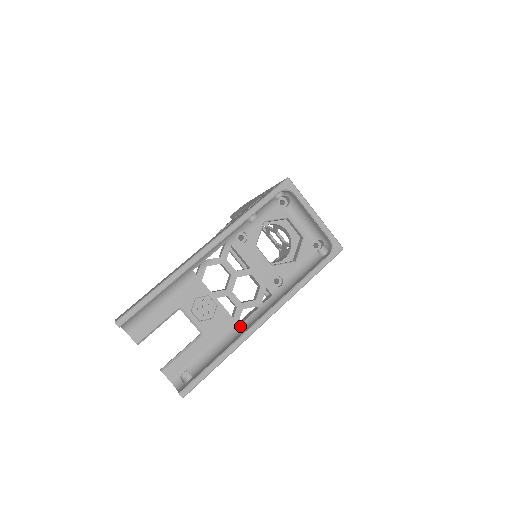
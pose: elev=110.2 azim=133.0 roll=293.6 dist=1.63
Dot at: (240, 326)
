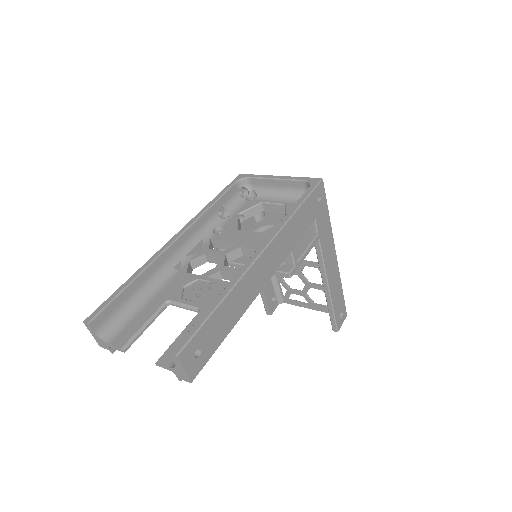
Dot at: occluded
